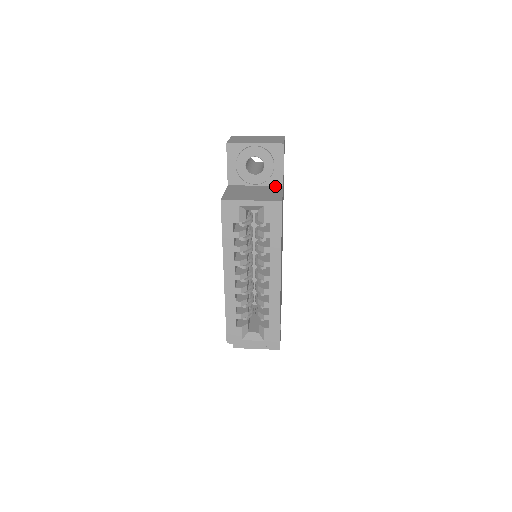
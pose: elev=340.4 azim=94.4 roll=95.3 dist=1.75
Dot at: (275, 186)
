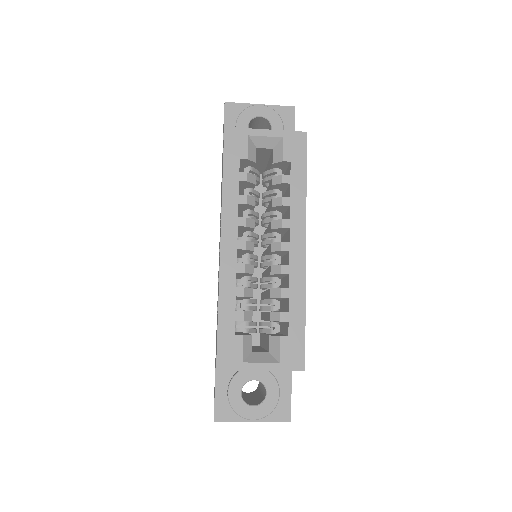
Dot at: occluded
